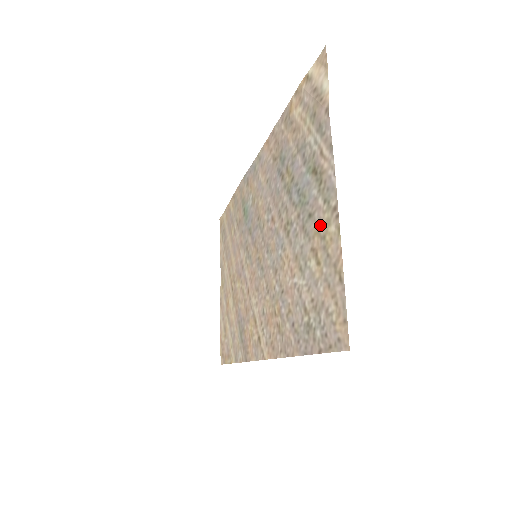
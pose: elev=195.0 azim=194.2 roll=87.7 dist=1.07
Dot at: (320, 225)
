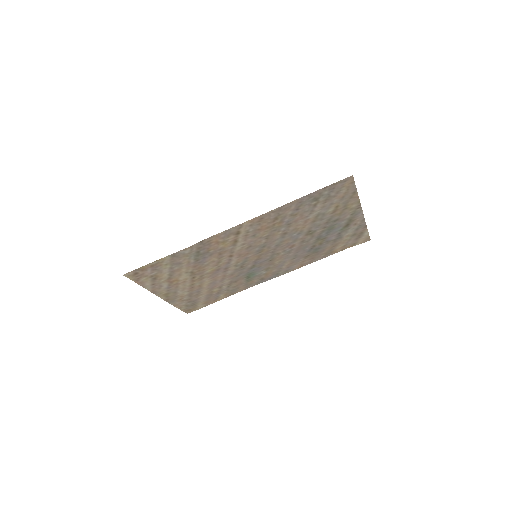
Dot at: (344, 213)
